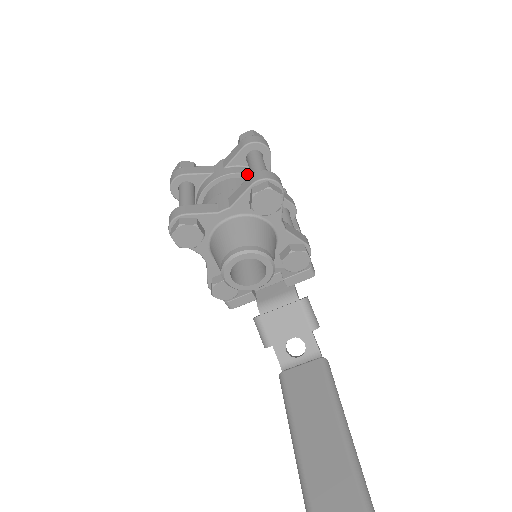
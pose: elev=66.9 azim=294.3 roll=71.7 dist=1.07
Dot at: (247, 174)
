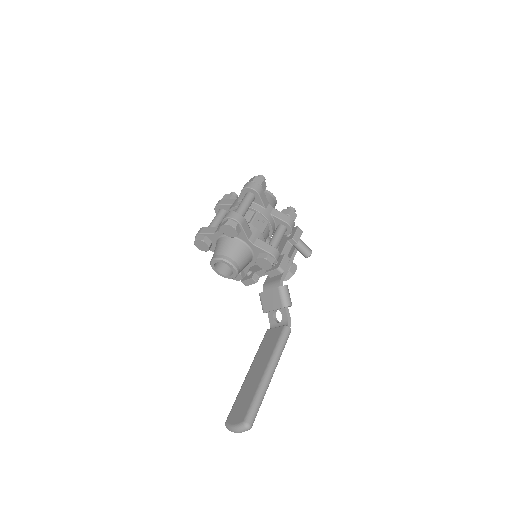
Dot at: occluded
